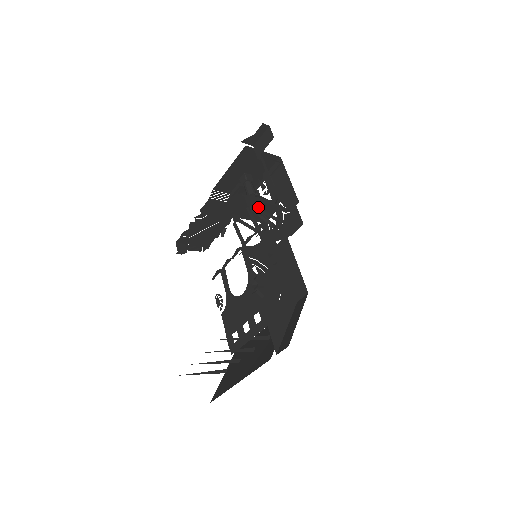
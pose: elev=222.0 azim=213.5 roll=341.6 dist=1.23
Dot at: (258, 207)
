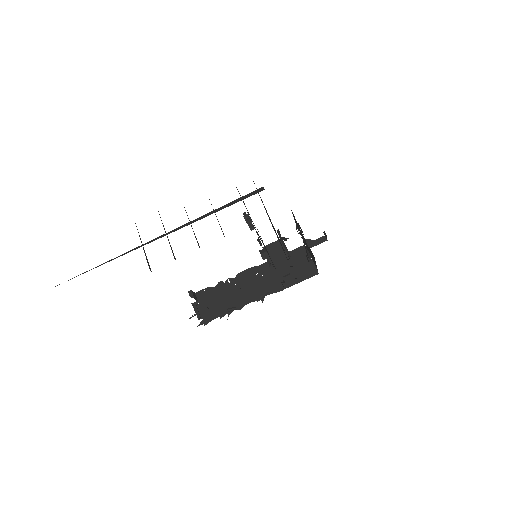
Dot at: occluded
